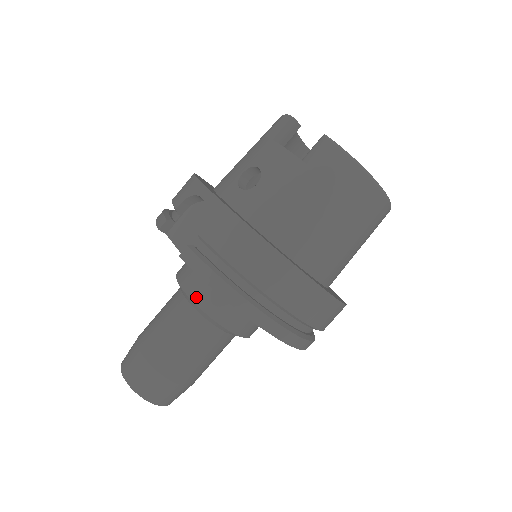
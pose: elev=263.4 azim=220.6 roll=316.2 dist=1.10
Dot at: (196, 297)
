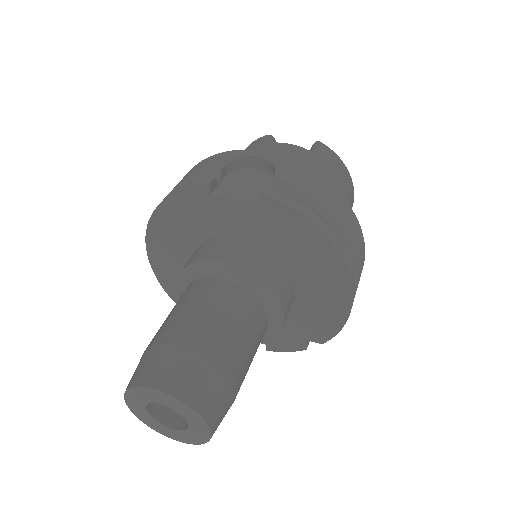
Dot at: (249, 265)
